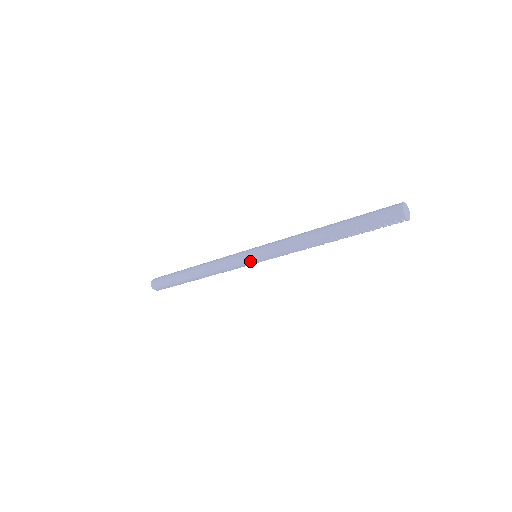
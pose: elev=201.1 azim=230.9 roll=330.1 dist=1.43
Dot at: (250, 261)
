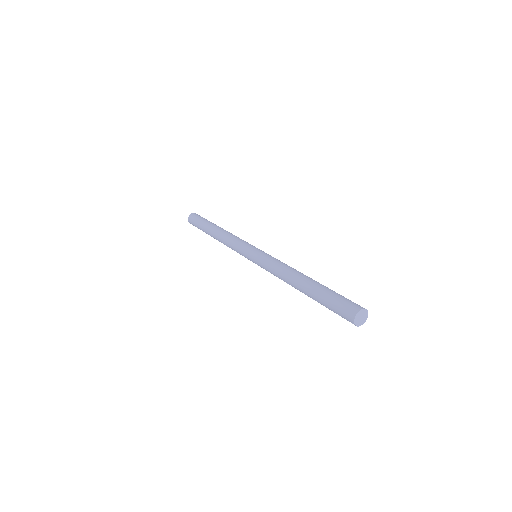
Dot at: (249, 259)
